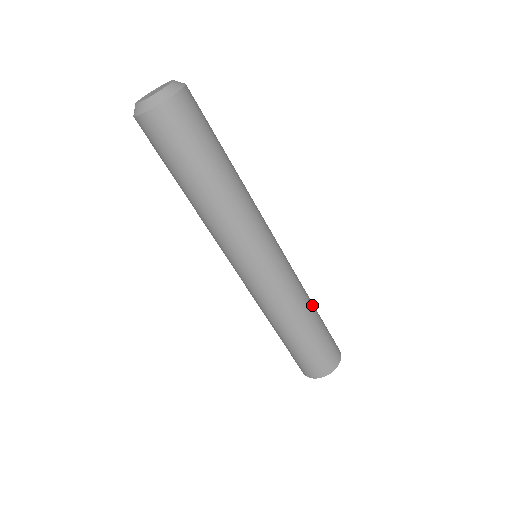
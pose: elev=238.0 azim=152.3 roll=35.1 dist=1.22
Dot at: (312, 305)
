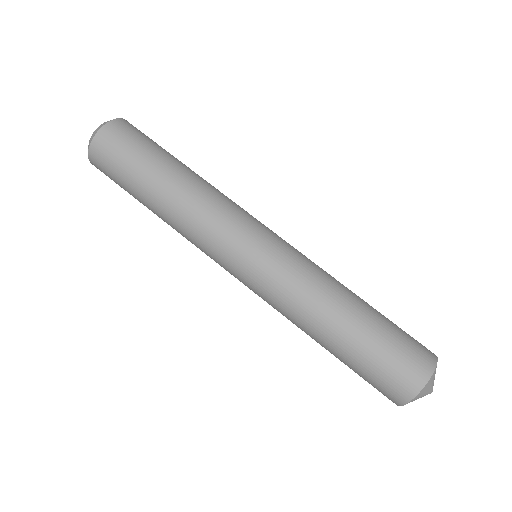
Dot at: occluded
